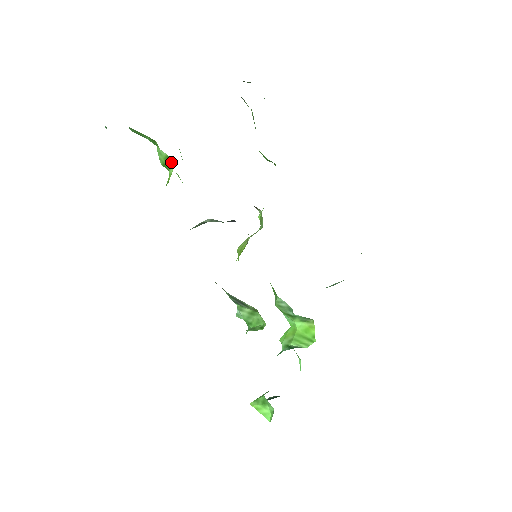
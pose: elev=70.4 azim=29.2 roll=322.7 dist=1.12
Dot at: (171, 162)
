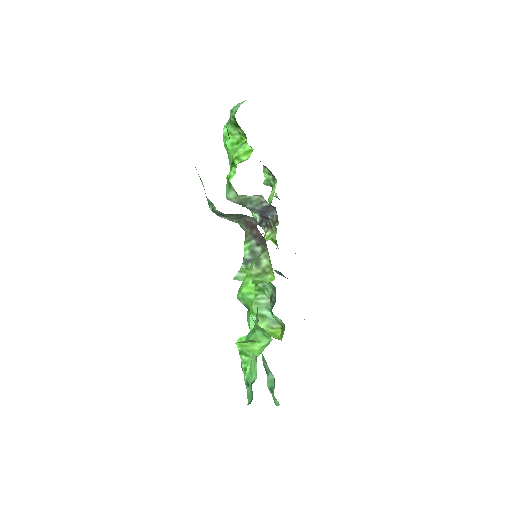
Dot at: occluded
